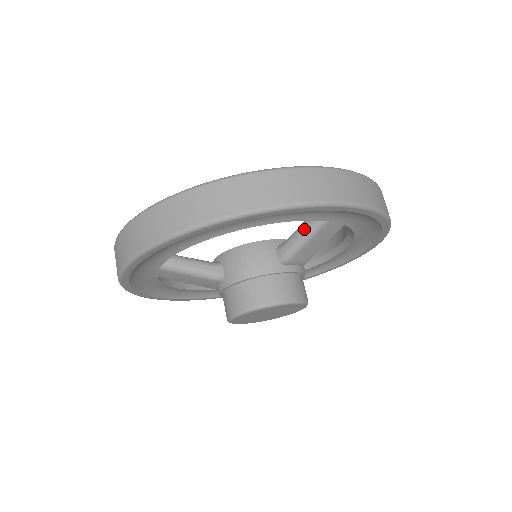
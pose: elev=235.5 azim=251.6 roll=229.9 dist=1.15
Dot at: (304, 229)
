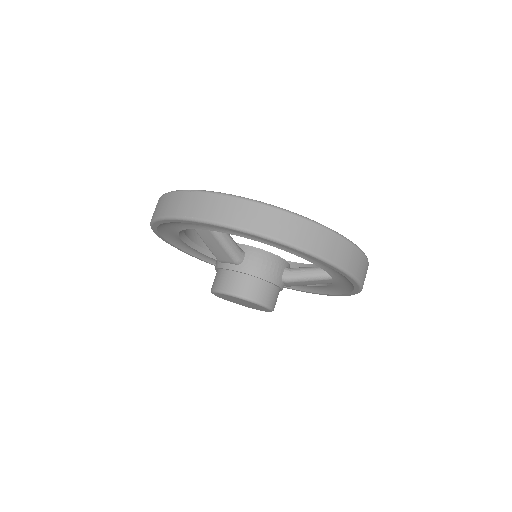
Dot at: (315, 272)
